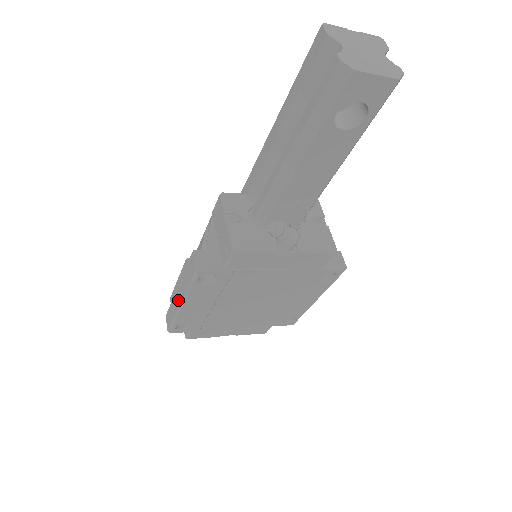
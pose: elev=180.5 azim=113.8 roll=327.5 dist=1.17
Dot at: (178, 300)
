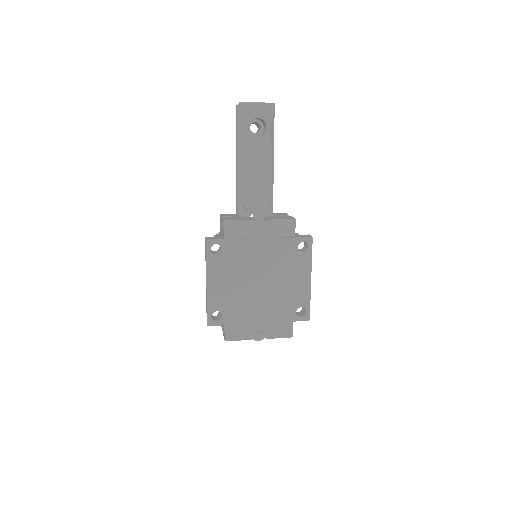
Dot at: (206, 285)
